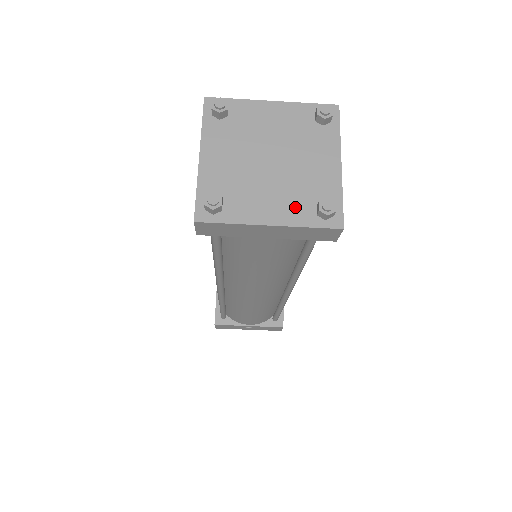
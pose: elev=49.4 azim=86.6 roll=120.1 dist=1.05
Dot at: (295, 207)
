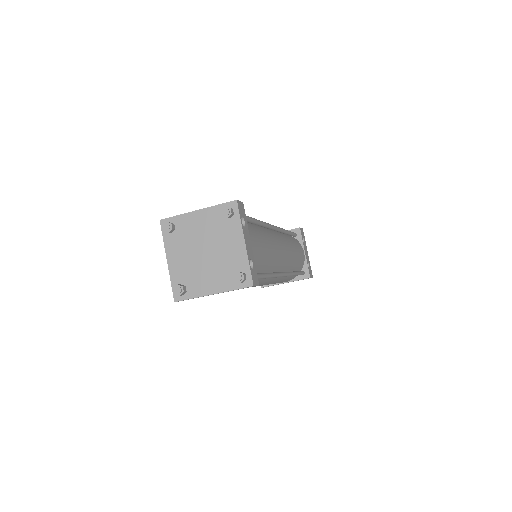
Dot at: (224, 279)
